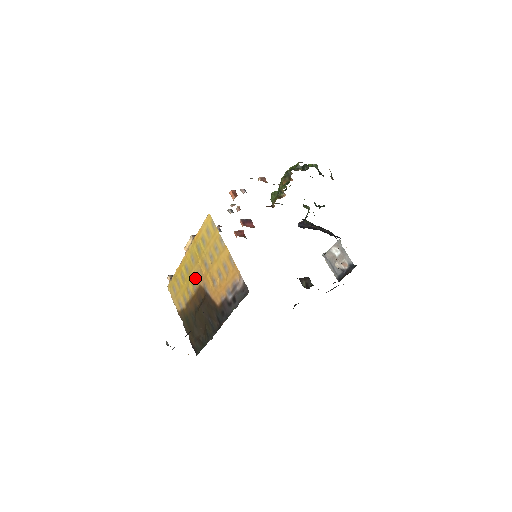
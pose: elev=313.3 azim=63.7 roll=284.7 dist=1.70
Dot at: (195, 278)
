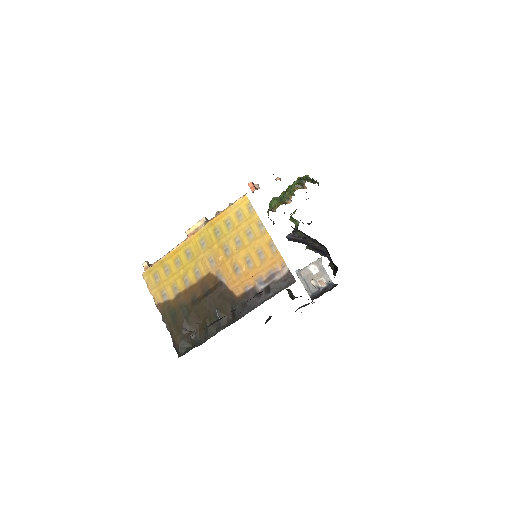
Dot at: (202, 265)
